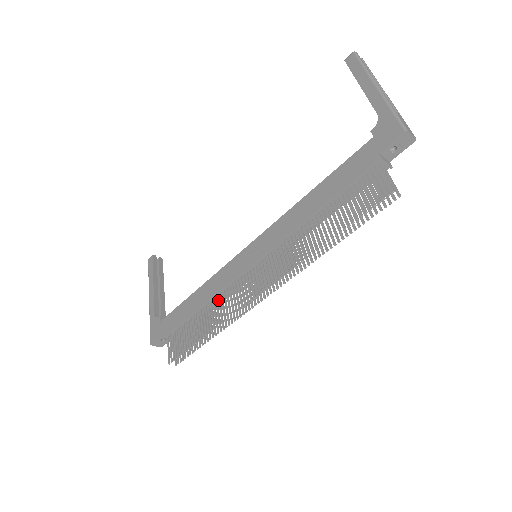
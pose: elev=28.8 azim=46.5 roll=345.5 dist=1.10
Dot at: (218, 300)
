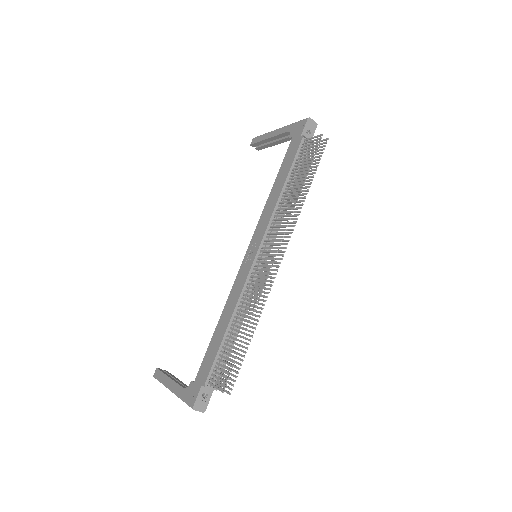
Dot at: (242, 303)
